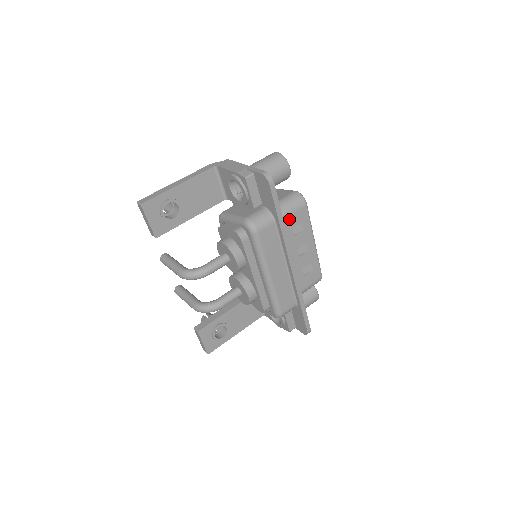
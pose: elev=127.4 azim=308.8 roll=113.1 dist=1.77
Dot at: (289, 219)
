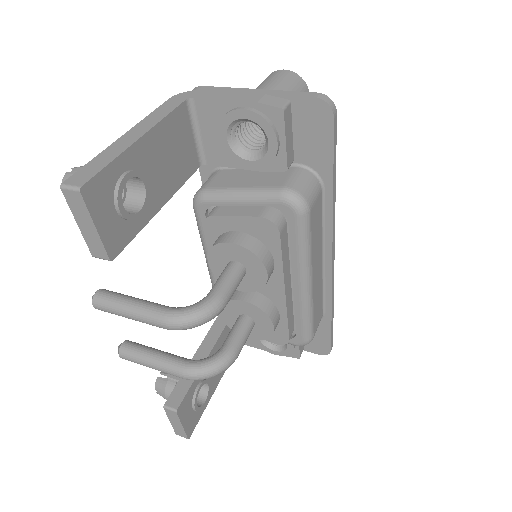
Dot at: occluded
